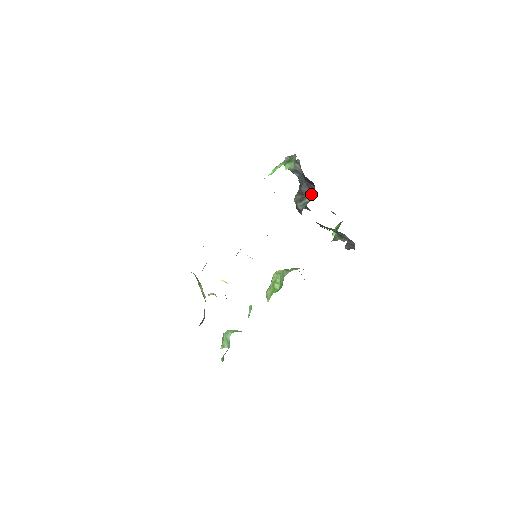
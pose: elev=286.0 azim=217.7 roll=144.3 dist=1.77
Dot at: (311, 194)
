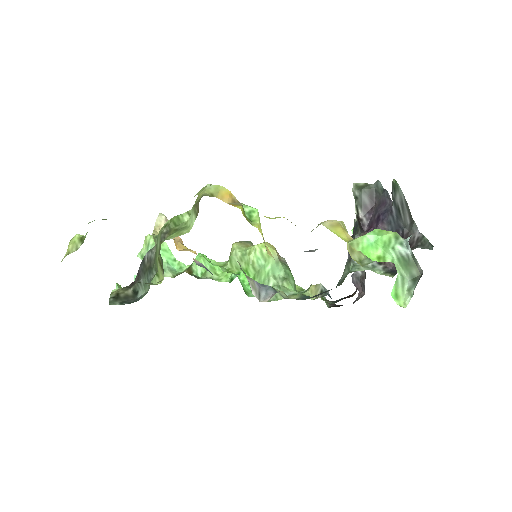
Dot at: occluded
